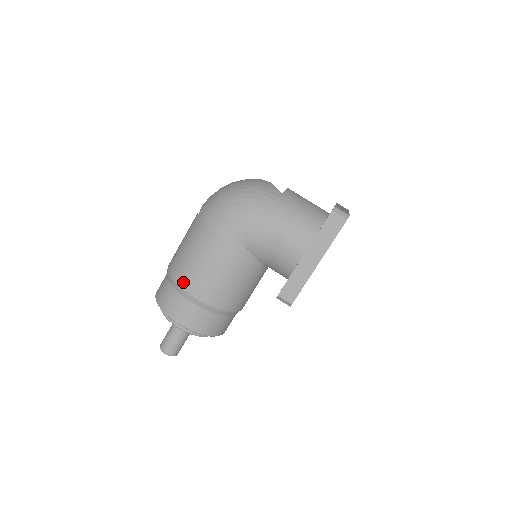
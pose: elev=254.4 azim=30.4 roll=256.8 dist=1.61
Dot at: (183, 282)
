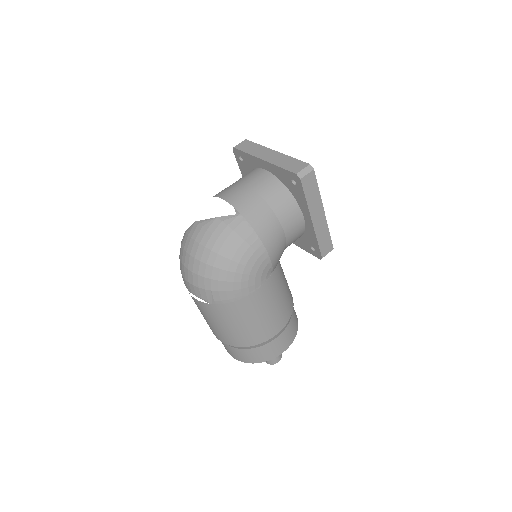
Dot at: (263, 338)
